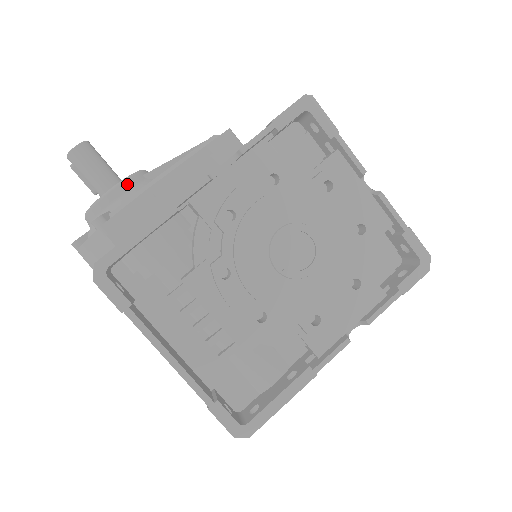
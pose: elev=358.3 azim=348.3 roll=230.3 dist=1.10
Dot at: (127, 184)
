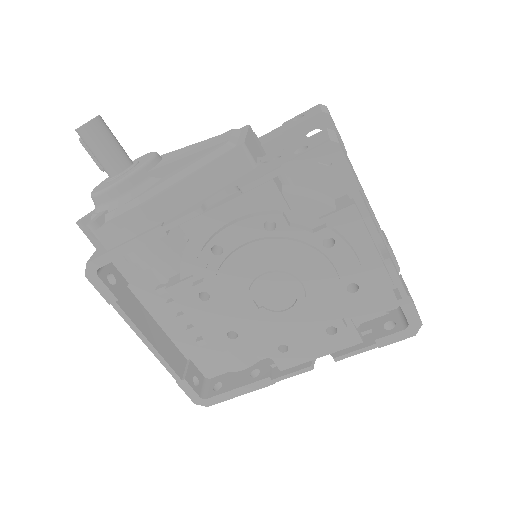
Dot at: (126, 185)
